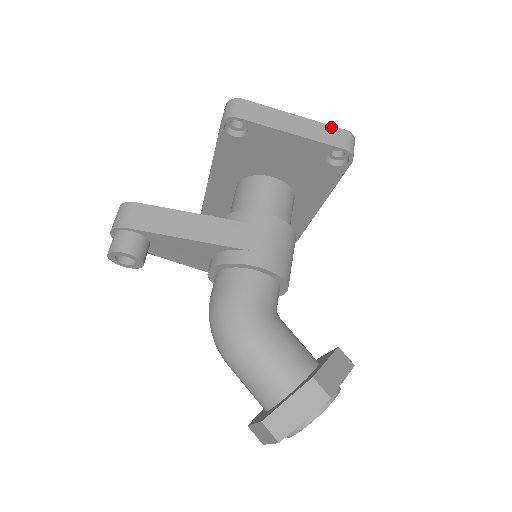
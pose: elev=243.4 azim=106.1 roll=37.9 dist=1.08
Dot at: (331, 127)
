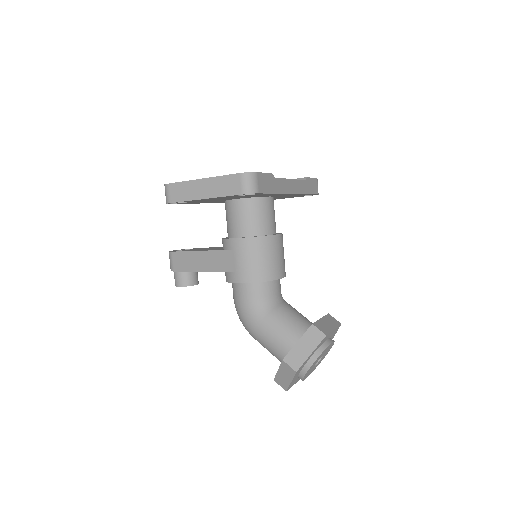
Dot at: (228, 177)
